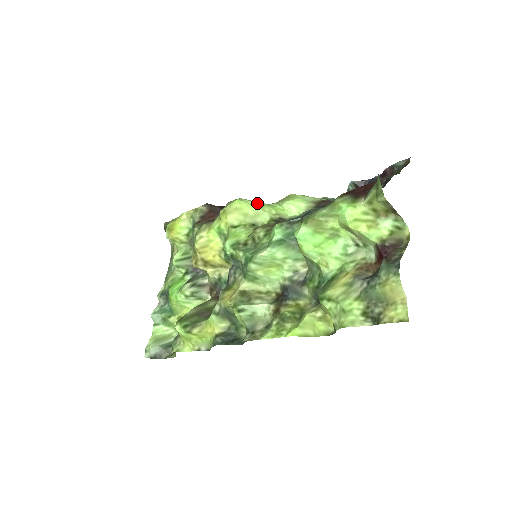
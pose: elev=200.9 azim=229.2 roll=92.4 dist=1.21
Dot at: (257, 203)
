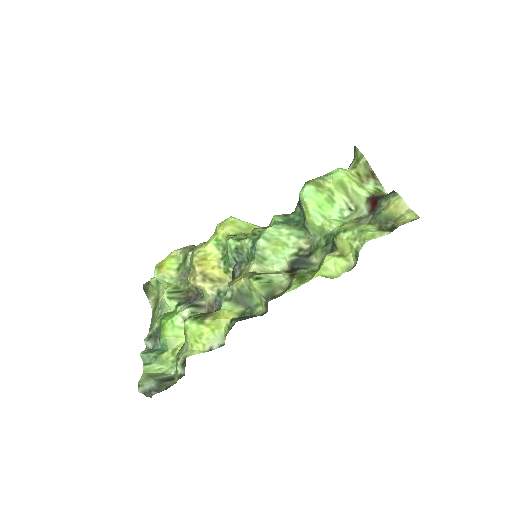
Dot at: occluded
